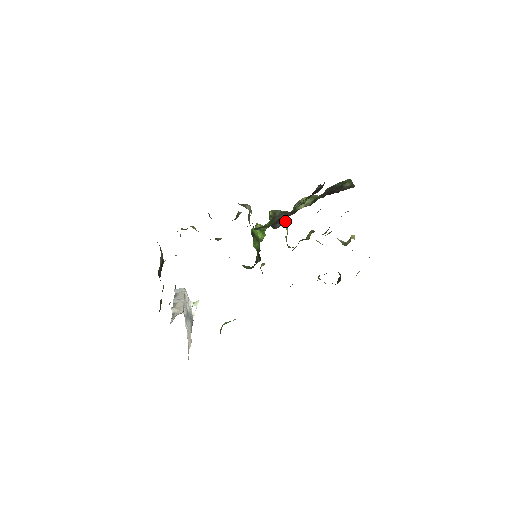
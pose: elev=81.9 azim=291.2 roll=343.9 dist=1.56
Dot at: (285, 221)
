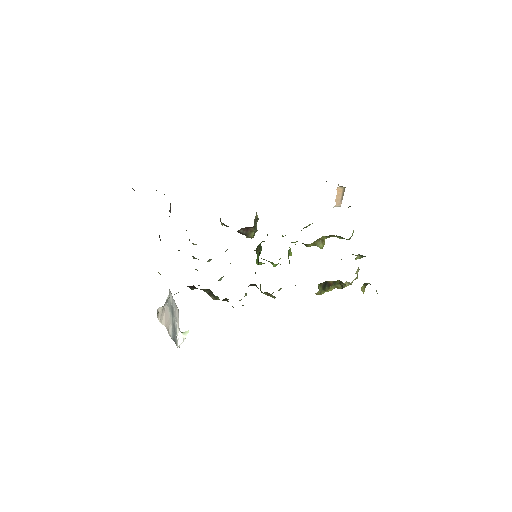
Dot at: occluded
